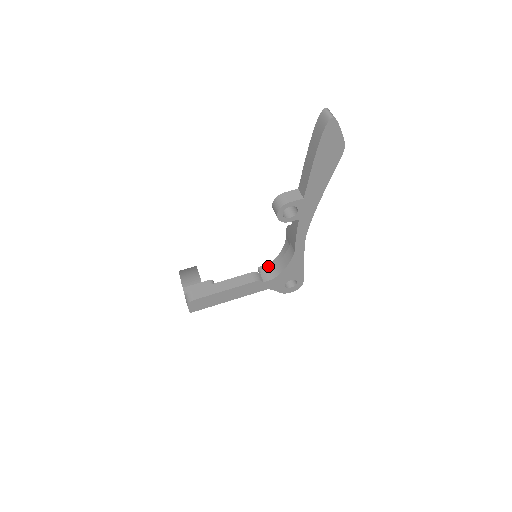
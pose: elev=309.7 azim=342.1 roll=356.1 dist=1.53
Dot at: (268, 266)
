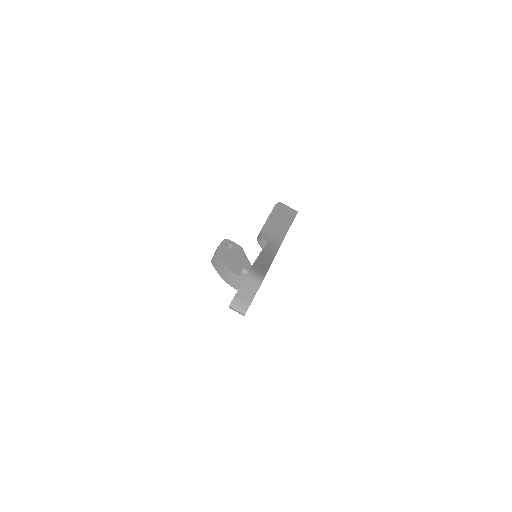
Dot at: occluded
